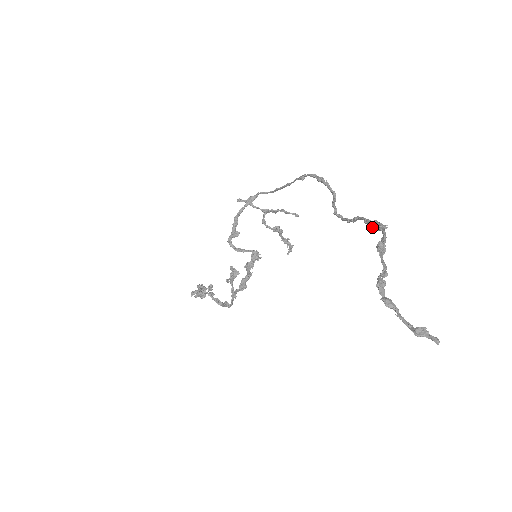
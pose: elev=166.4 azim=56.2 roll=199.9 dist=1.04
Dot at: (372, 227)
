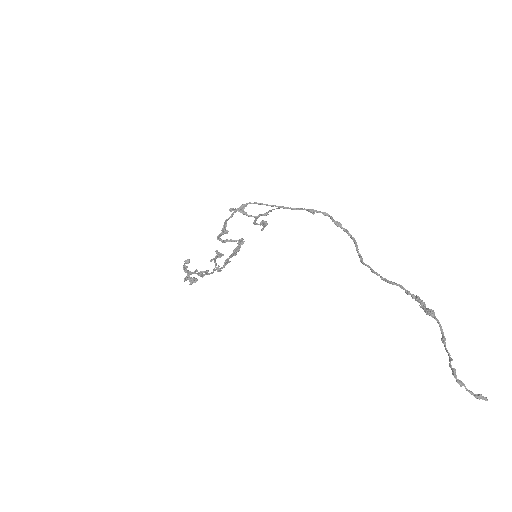
Dot at: occluded
